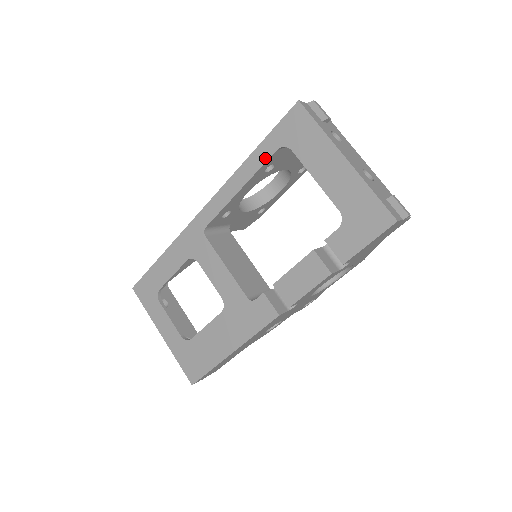
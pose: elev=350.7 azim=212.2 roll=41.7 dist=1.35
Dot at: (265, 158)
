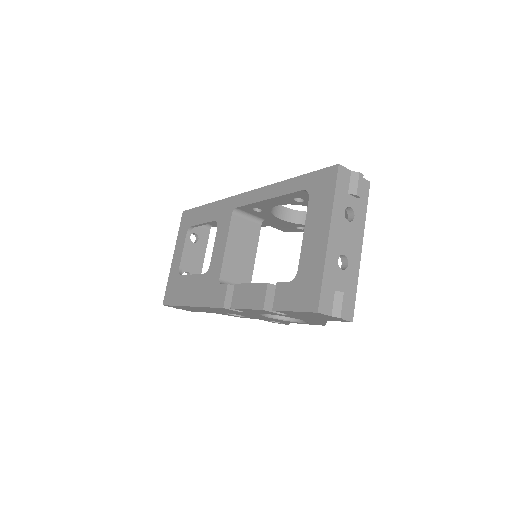
Dot at: (294, 189)
